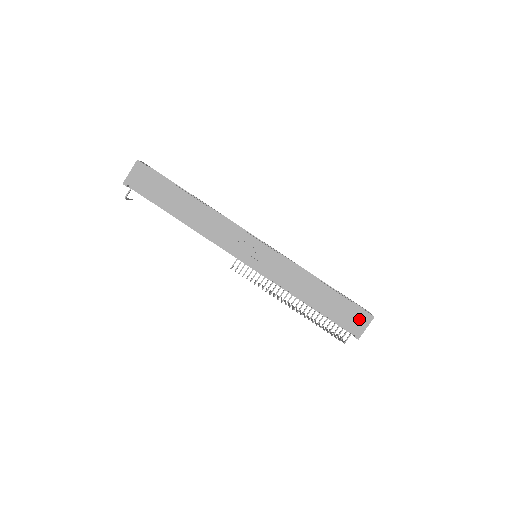
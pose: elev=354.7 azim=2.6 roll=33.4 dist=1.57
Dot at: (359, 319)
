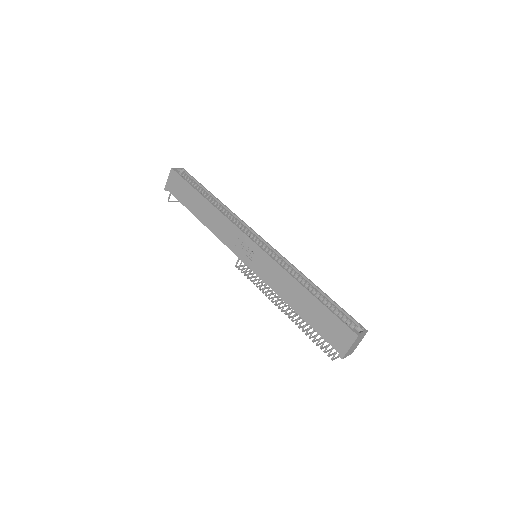
Dot at: (342, 335)
